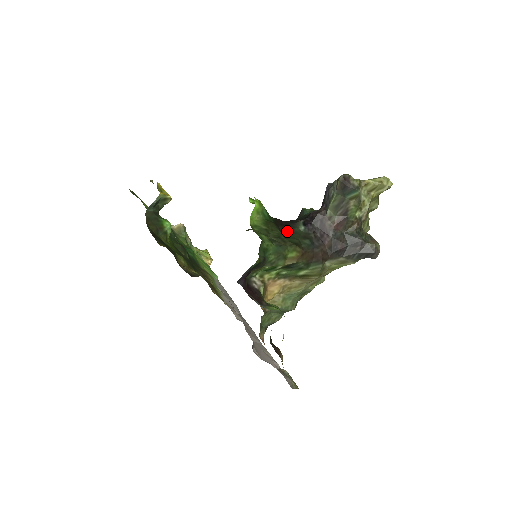
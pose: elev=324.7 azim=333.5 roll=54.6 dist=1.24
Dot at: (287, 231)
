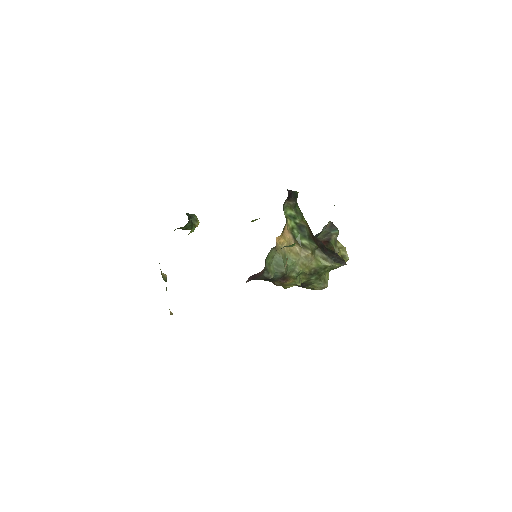
Dot at: occluded
